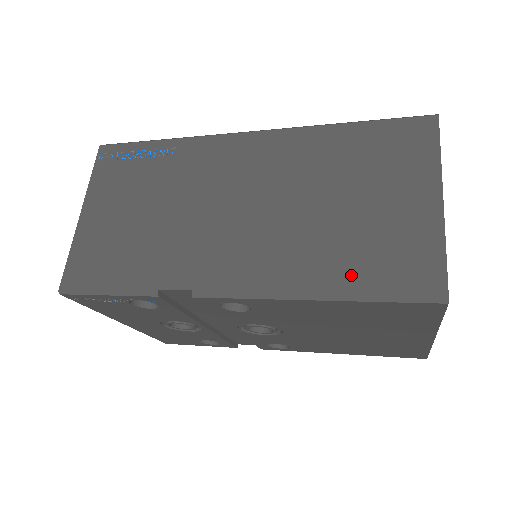
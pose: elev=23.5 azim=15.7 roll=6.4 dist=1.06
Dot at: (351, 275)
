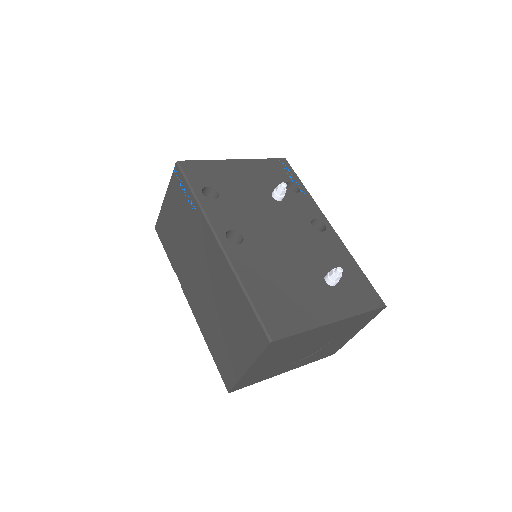
Dot at: (214, 348)
